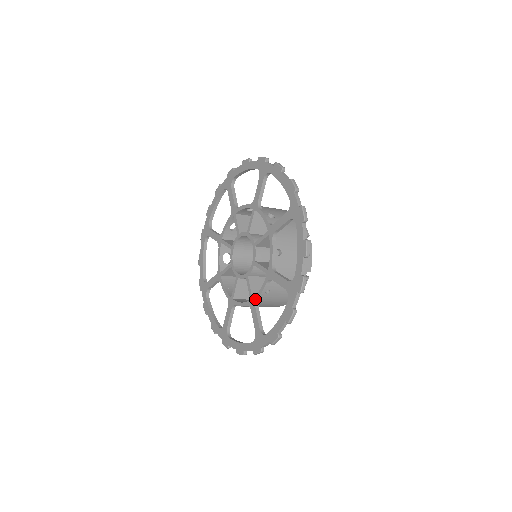
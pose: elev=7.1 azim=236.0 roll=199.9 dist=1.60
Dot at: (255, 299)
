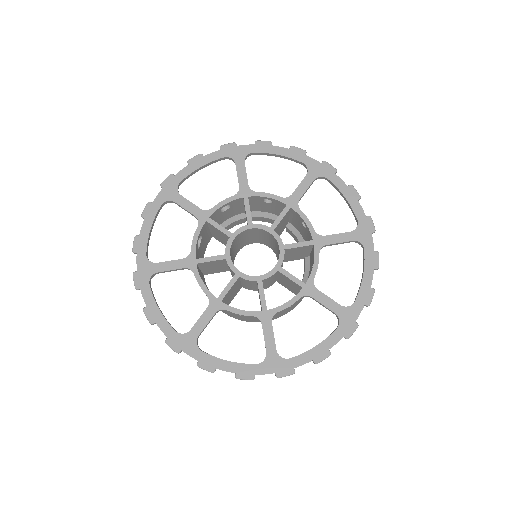
Dot at: (311, 281)
